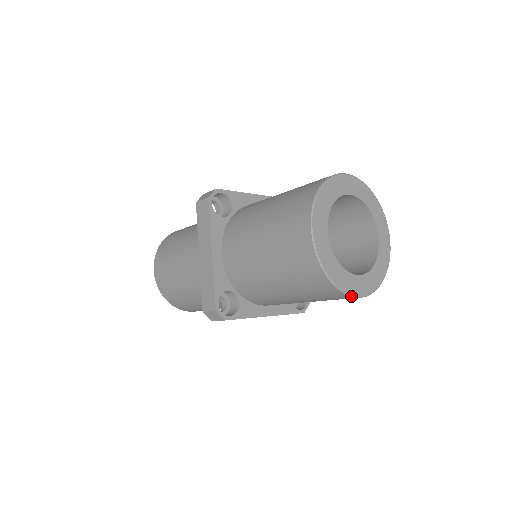
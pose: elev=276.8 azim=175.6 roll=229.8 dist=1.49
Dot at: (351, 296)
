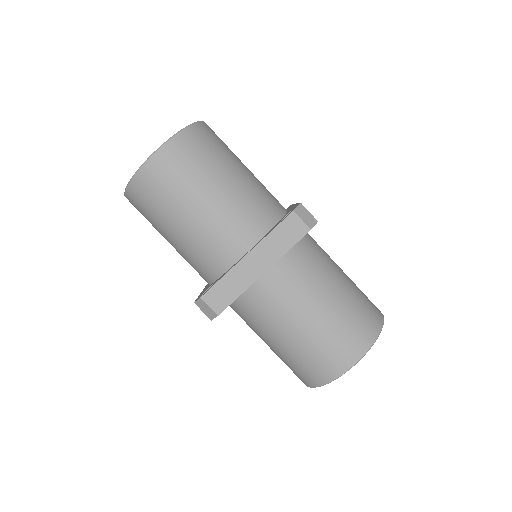
Dot at: (306, 385)
